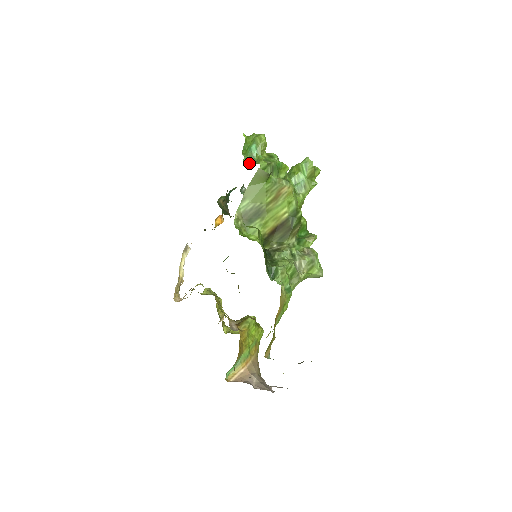
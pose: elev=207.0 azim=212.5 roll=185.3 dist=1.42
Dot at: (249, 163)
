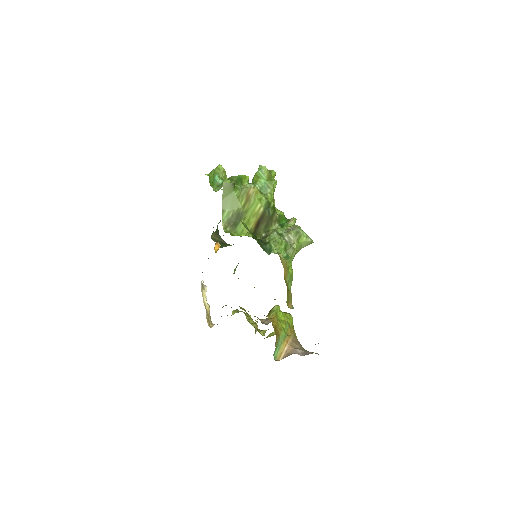
Dot at: (218, 189)
